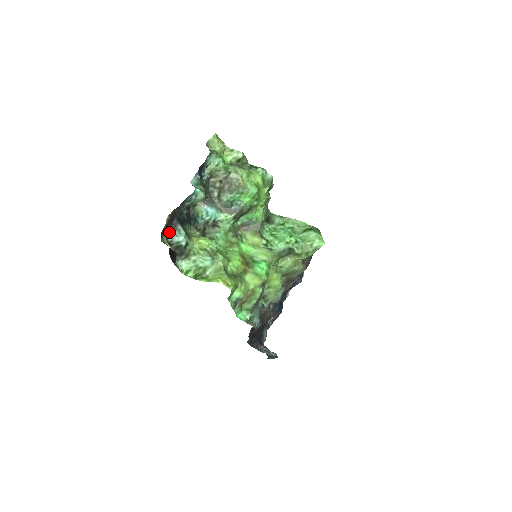
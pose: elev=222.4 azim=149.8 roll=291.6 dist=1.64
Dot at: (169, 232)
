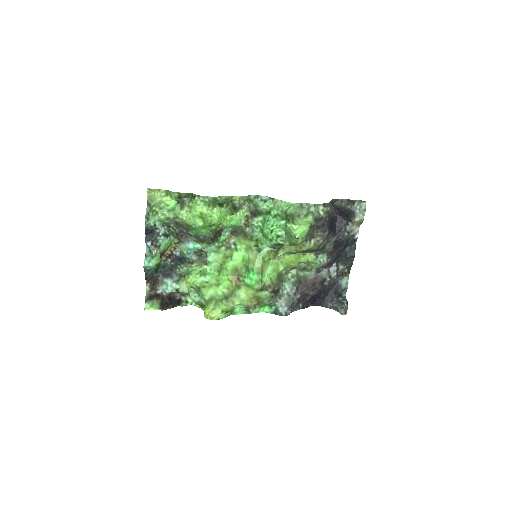
Dot at: (160, 288)
